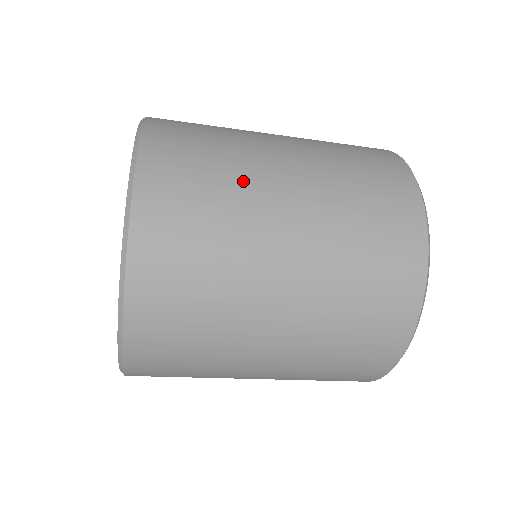
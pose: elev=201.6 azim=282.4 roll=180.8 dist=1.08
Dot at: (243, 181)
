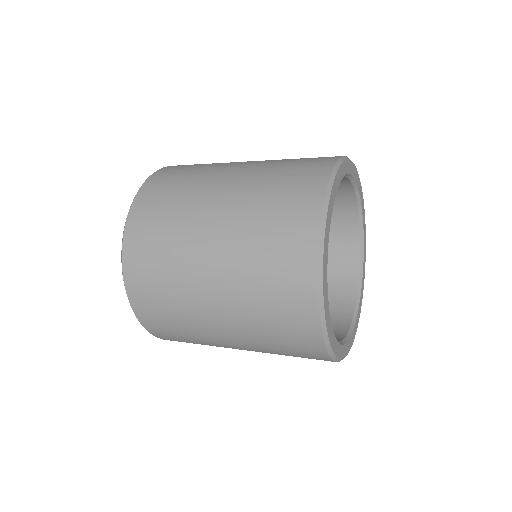
Dot at: (197, 331)
